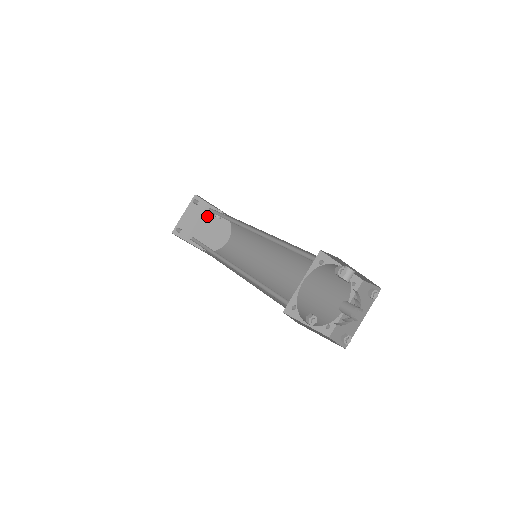
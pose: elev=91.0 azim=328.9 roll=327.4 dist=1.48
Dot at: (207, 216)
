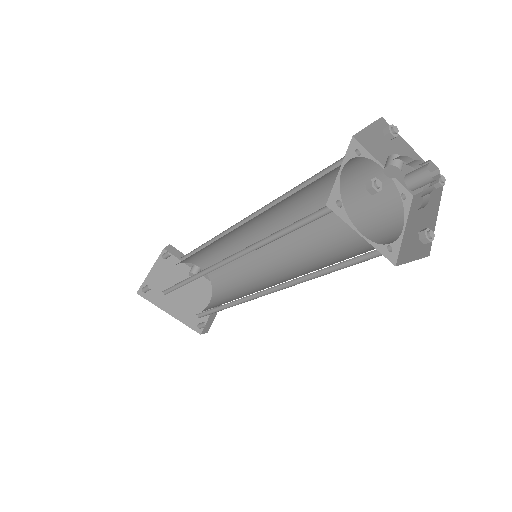
Dot at: (180, 276)
